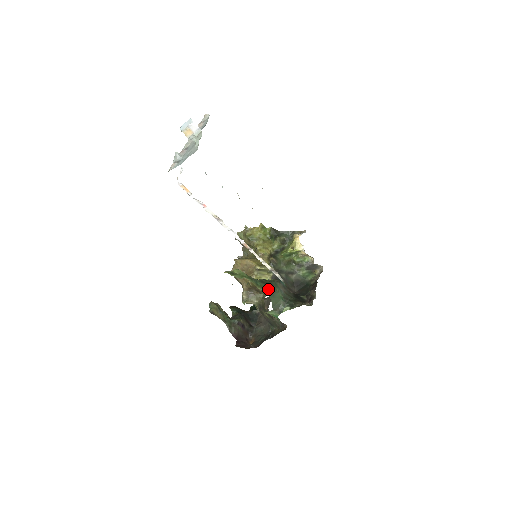
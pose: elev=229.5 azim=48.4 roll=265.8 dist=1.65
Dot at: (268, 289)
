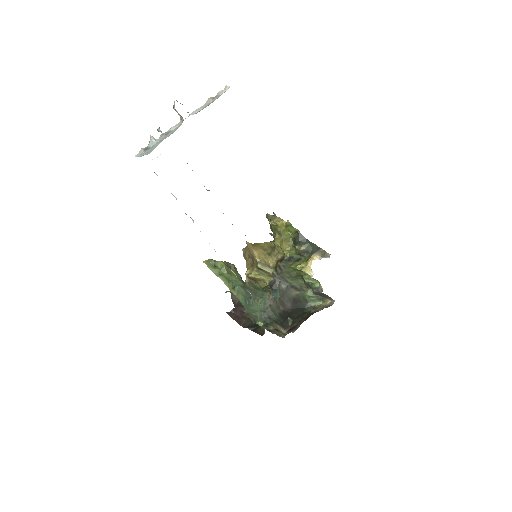
Dot at: (244, 298)
